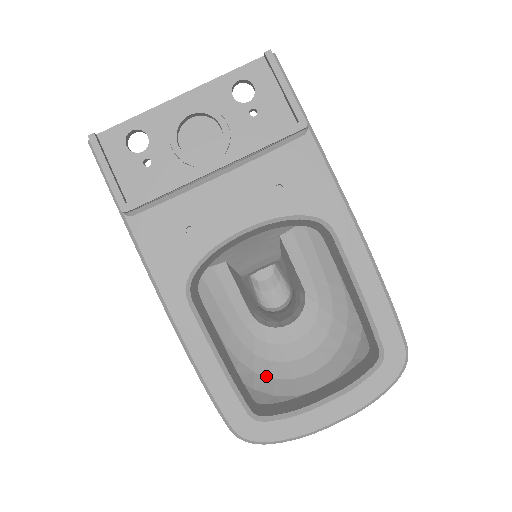
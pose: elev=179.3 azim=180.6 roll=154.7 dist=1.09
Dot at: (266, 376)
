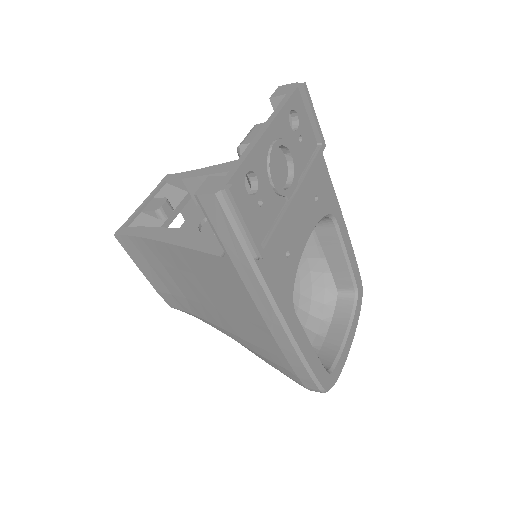
Dot at: occluded
